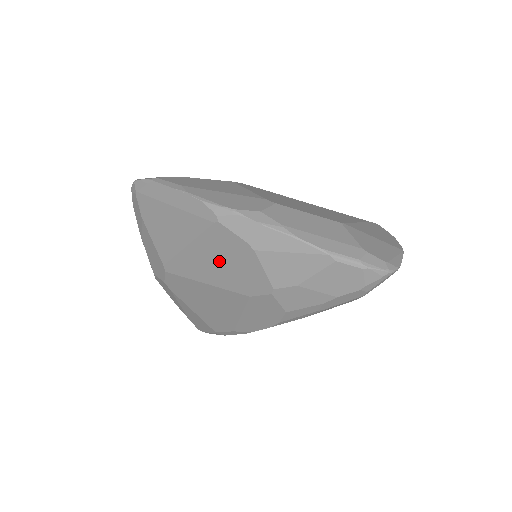
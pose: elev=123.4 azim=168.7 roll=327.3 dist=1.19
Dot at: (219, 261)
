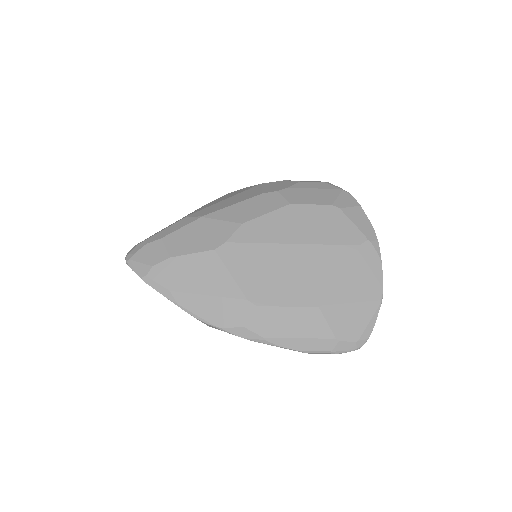
Dot at: occluded
